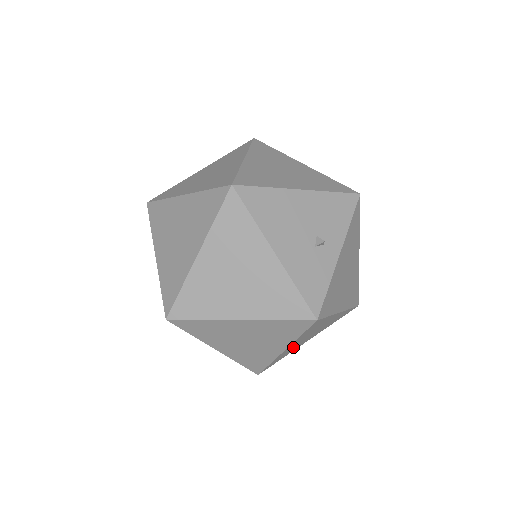
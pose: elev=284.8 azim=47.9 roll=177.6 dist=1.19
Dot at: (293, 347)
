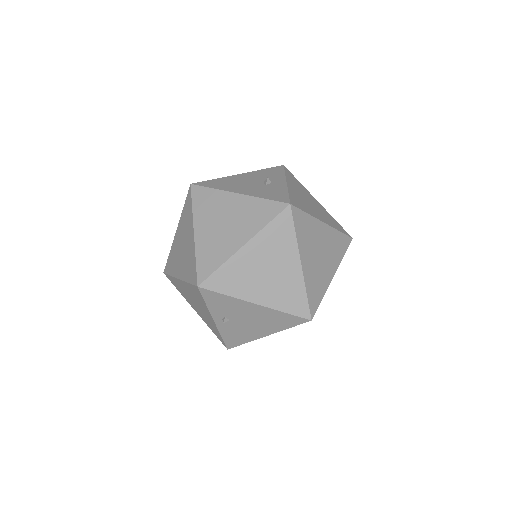
Dot at: (315, 272)
